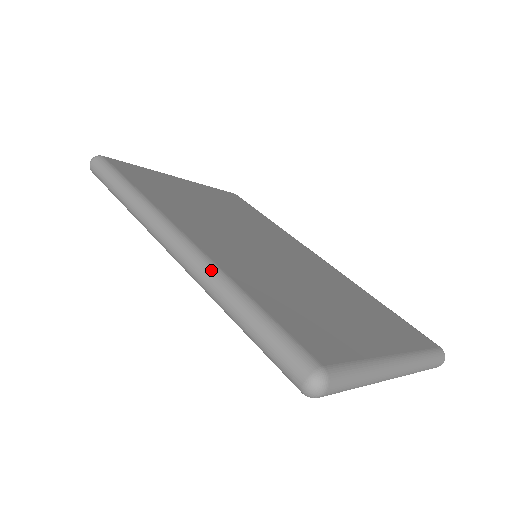
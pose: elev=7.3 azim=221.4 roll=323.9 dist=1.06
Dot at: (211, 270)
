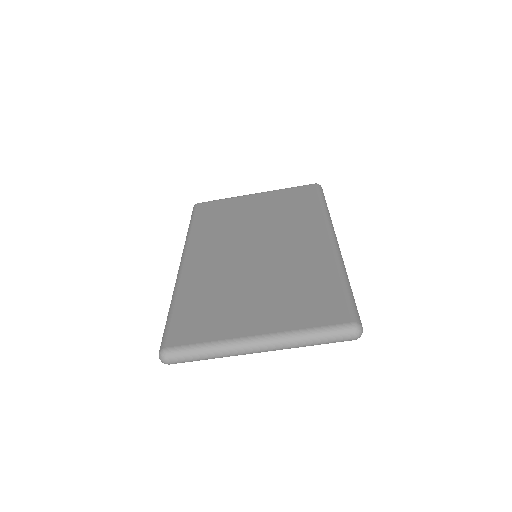
Dot at: (175, 286)
